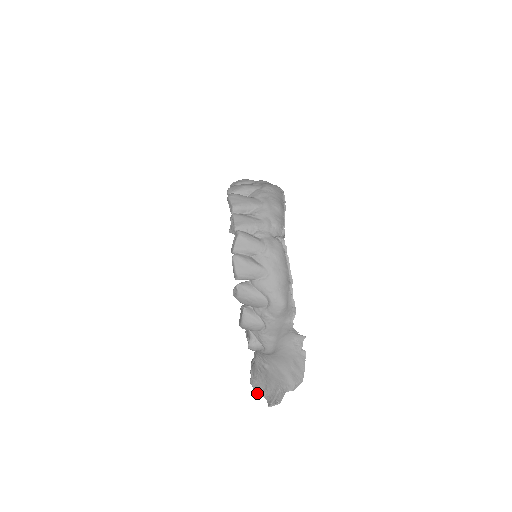
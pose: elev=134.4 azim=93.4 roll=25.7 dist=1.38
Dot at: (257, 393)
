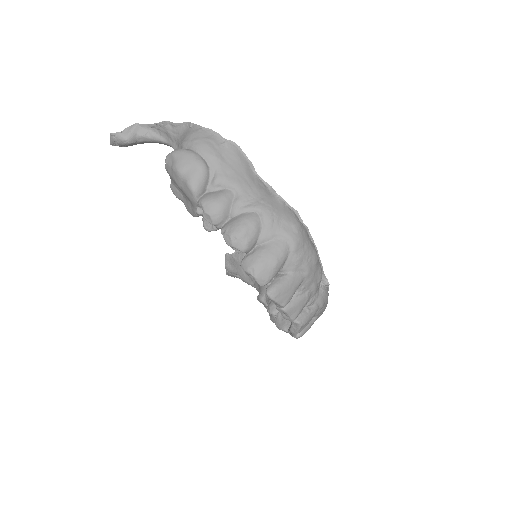
Dot at: occluded
